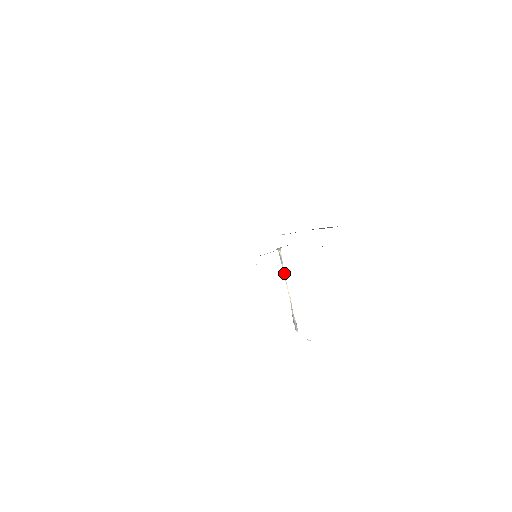
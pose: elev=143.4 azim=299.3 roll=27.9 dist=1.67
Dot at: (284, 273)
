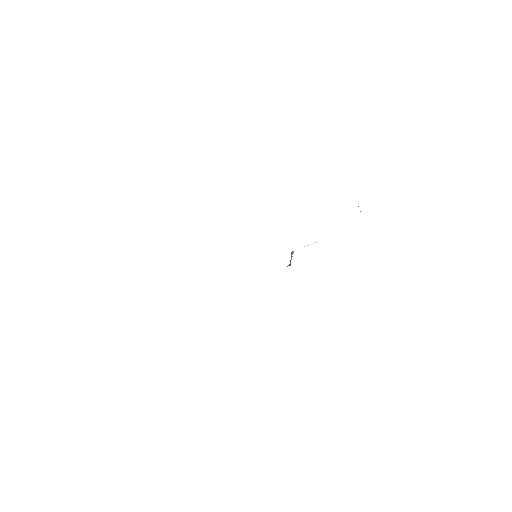
Dot at: (290, 262)
